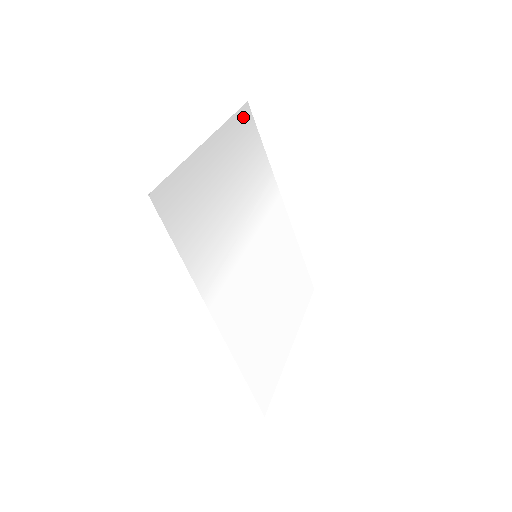
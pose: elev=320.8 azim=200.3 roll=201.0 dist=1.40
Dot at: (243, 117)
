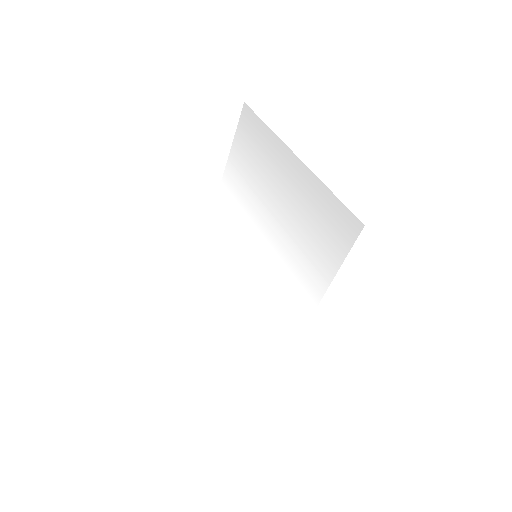
Dot at: (251, 121)
